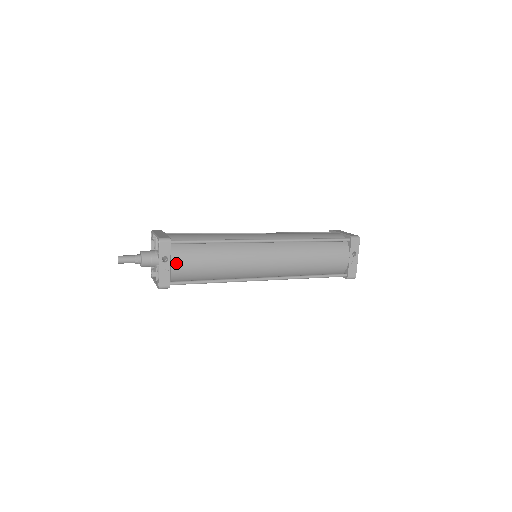
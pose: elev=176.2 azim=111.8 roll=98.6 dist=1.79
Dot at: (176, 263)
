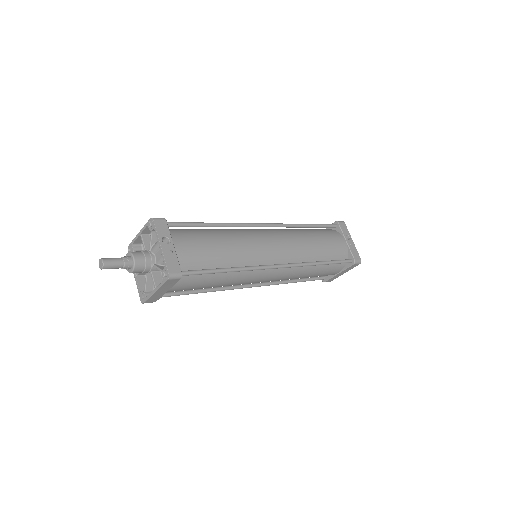
Dot at: (180, 245)
